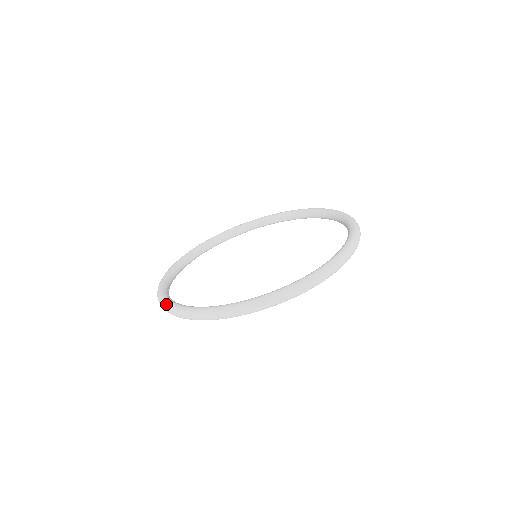
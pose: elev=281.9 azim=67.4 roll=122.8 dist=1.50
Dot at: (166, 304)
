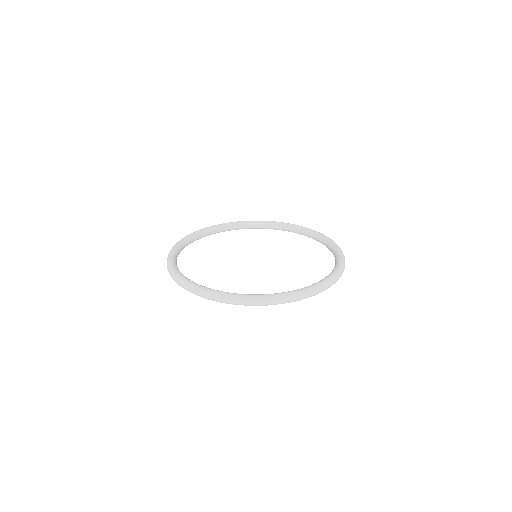
Dot at: (176, 243)
